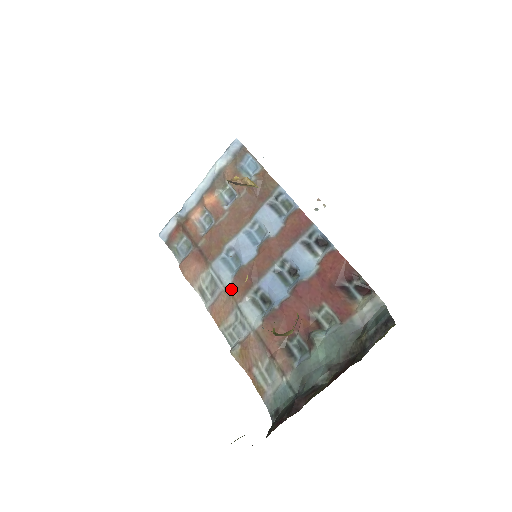
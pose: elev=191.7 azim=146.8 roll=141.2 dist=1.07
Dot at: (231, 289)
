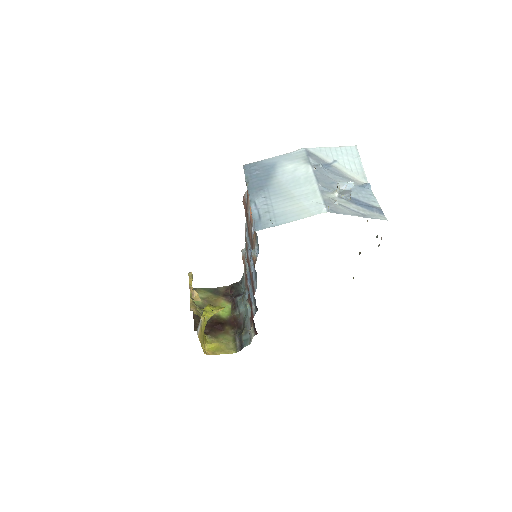
Dot at: (246, 244)
